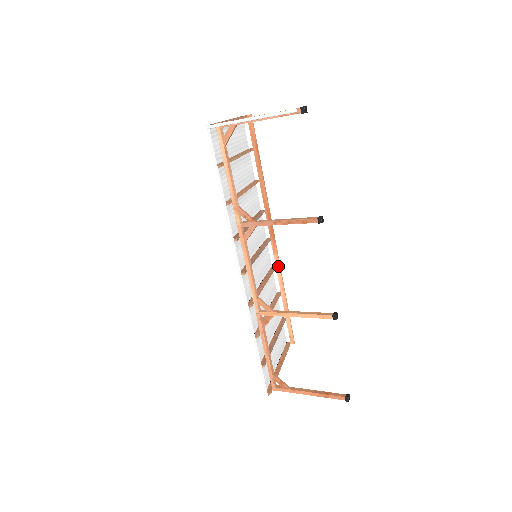
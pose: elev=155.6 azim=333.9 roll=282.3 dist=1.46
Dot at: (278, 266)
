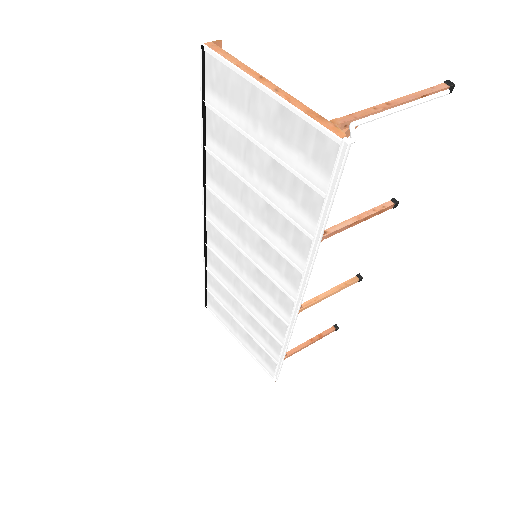
Dot at: occluded
